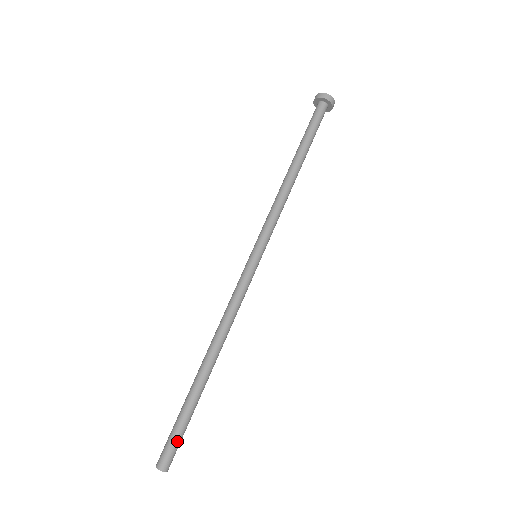
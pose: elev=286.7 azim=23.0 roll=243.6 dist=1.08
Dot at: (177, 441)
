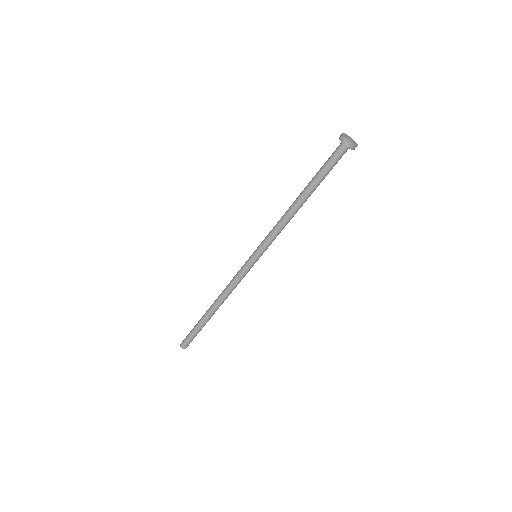
Dot at: occluded
